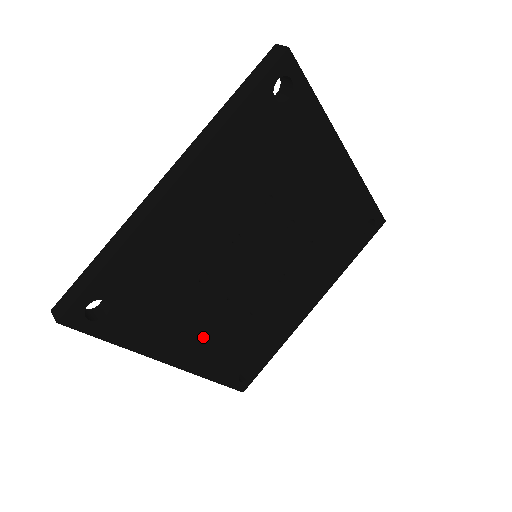
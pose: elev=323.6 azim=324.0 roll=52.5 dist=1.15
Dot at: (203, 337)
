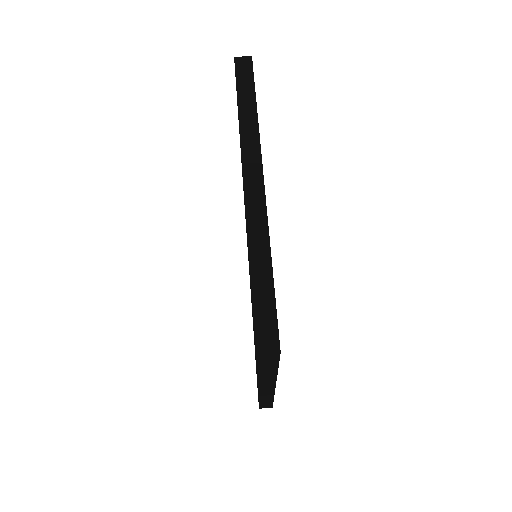
Dot at: occluded
